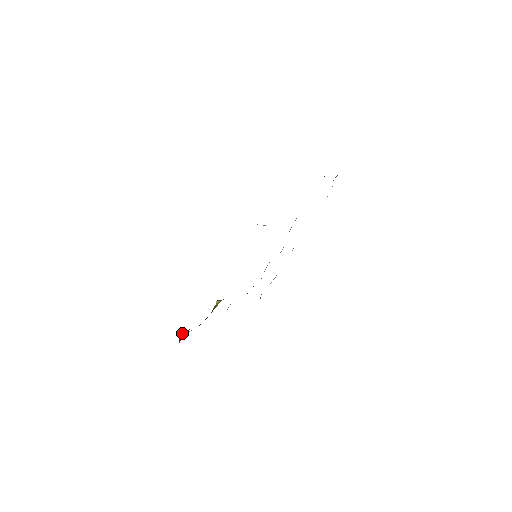
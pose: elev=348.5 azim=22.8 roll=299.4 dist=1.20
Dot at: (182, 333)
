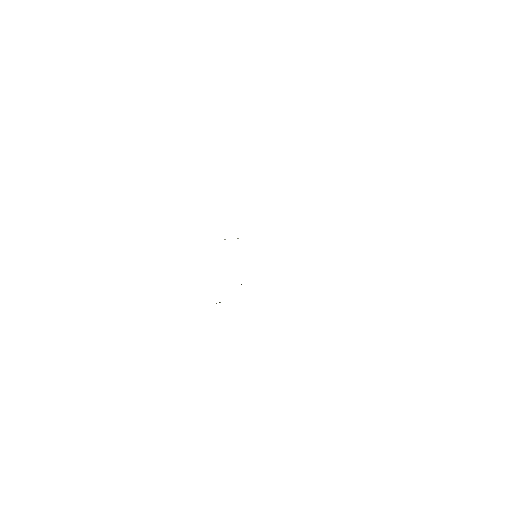
Dot at: occluded
